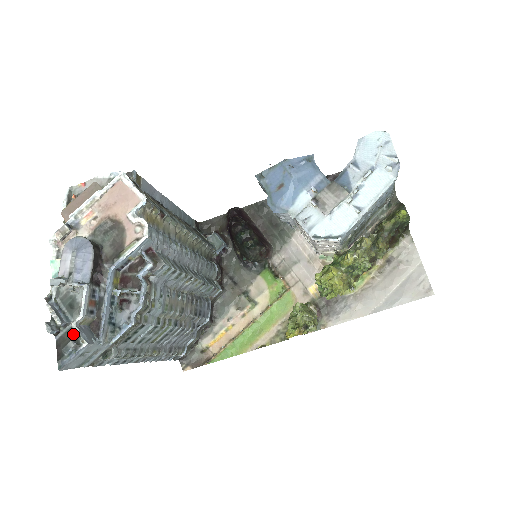
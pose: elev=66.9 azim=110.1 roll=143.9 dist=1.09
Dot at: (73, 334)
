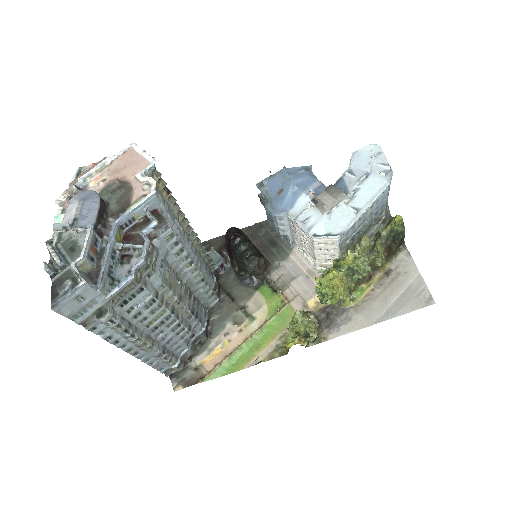
Dot at: (71, 274)
